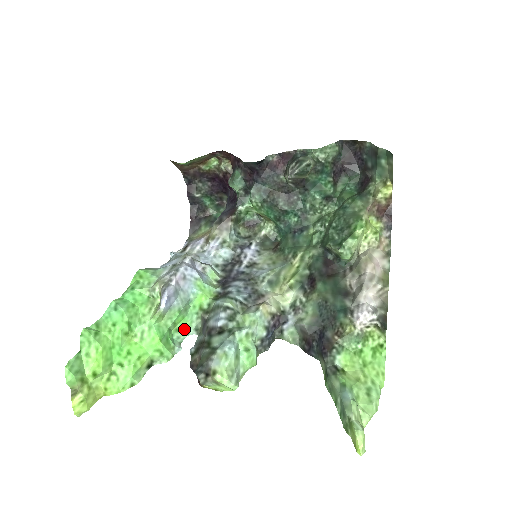
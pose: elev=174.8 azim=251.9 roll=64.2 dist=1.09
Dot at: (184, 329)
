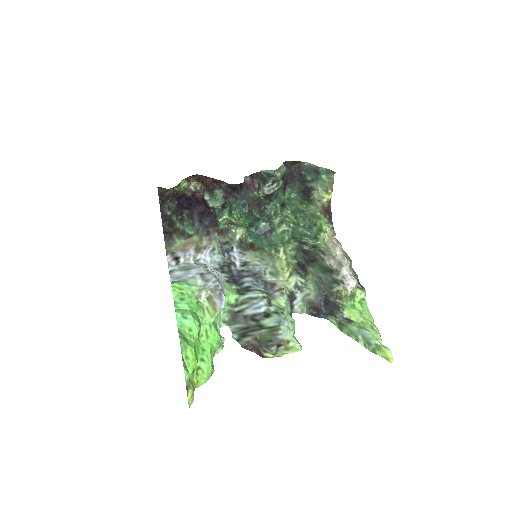
Dot at: (217, 324)
